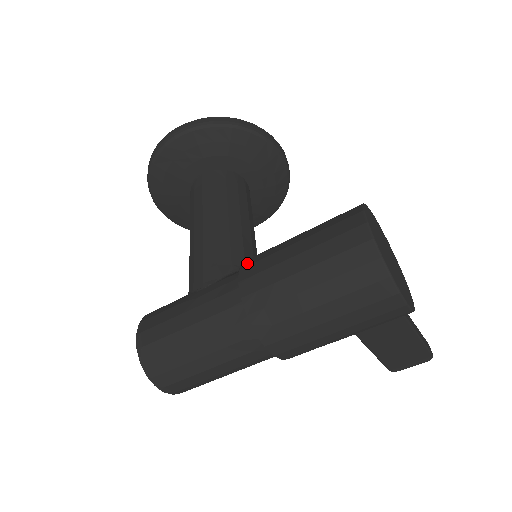
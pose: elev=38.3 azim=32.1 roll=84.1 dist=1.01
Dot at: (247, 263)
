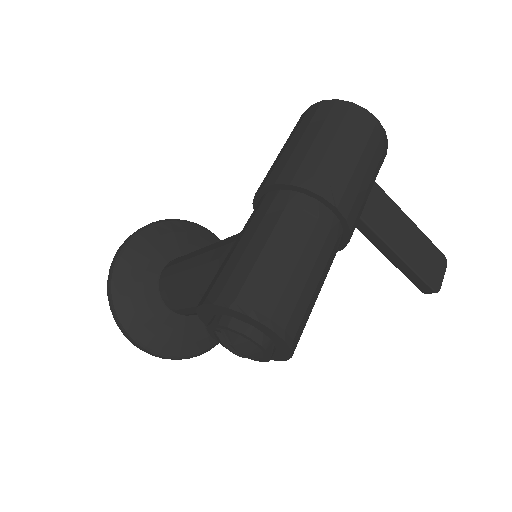
Dot at: occluded
